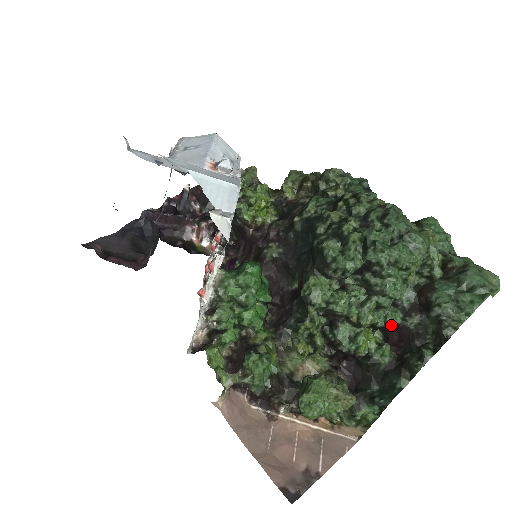
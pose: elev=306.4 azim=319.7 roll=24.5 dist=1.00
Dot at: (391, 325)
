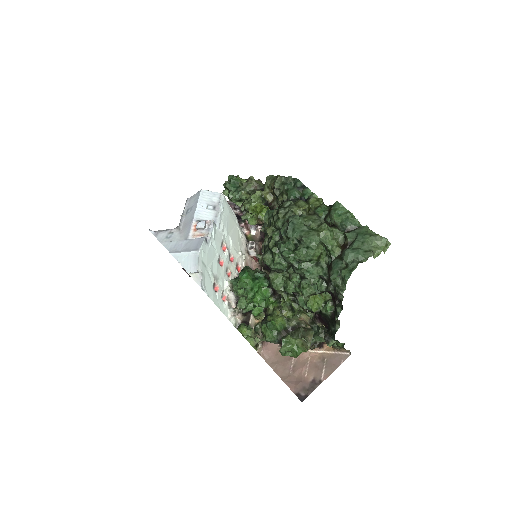
Dot at: (324, 291)
